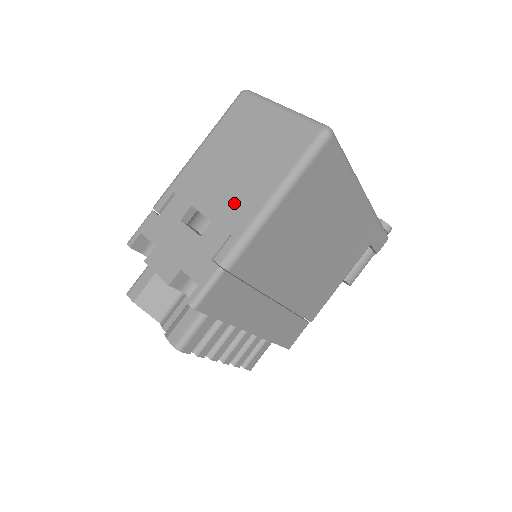
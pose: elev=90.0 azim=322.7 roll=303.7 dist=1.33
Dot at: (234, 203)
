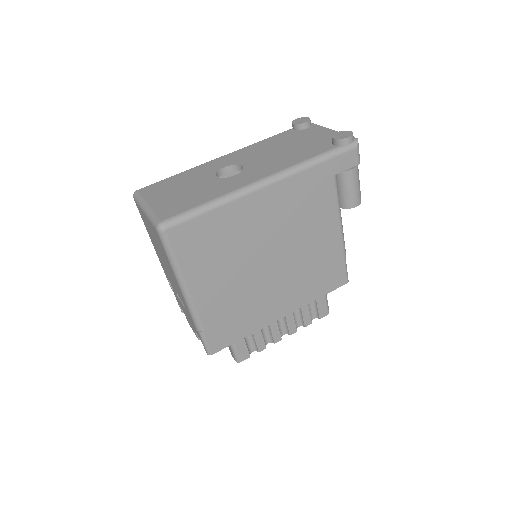
Dot at: occluded
